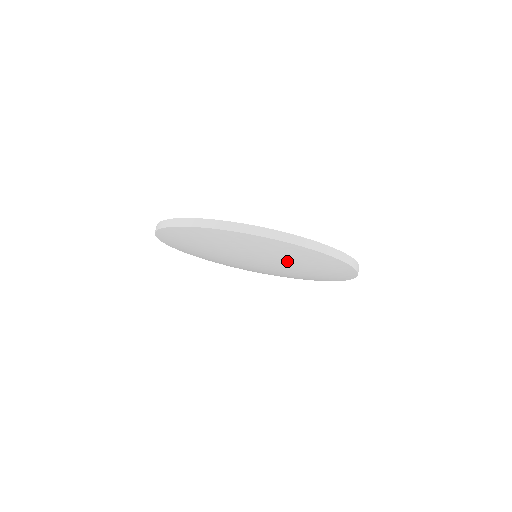
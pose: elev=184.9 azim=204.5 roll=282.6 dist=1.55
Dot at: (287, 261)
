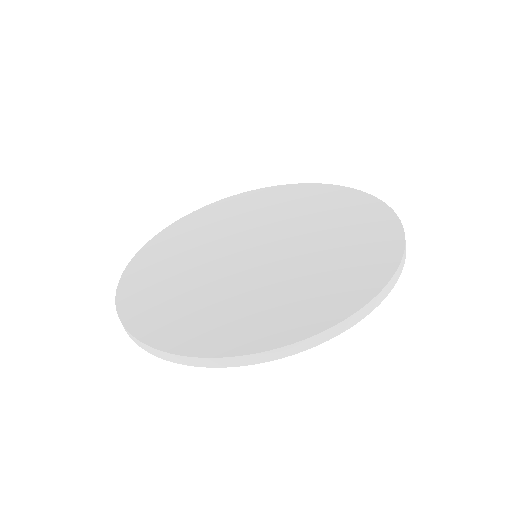
Dot at: occluded
